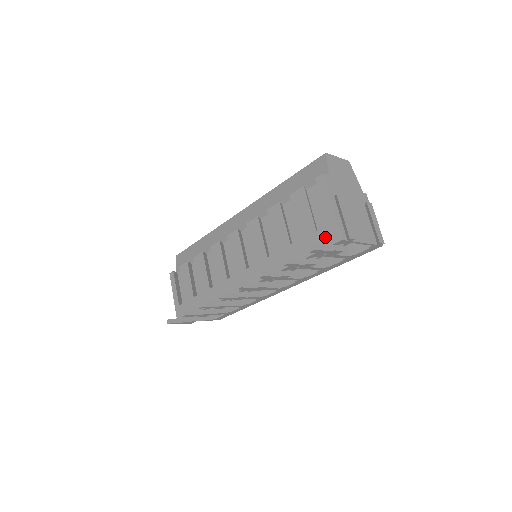
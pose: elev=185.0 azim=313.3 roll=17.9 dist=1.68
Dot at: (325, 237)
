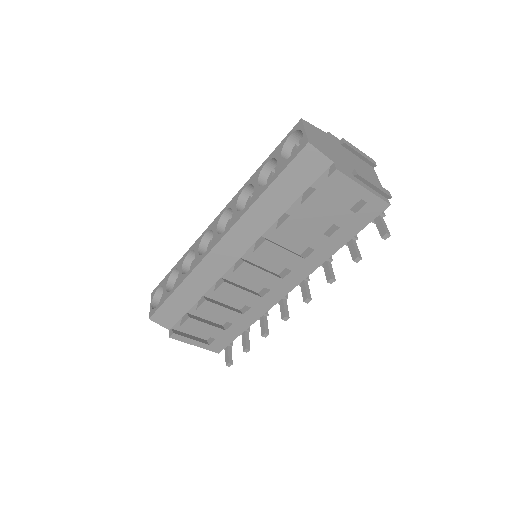
Dot at: (369, 213)
